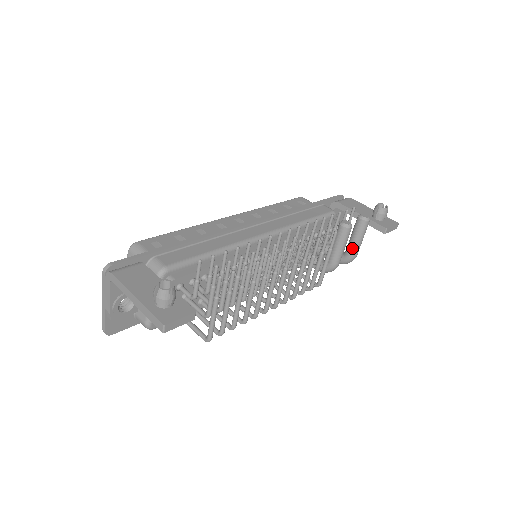
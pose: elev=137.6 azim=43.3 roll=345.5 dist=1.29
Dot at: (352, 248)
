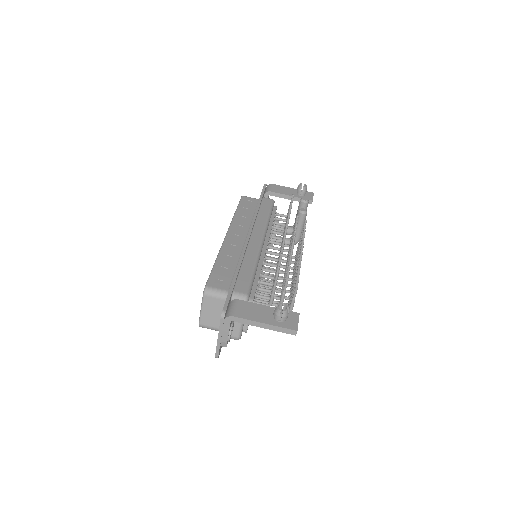
Dot at: occluded
